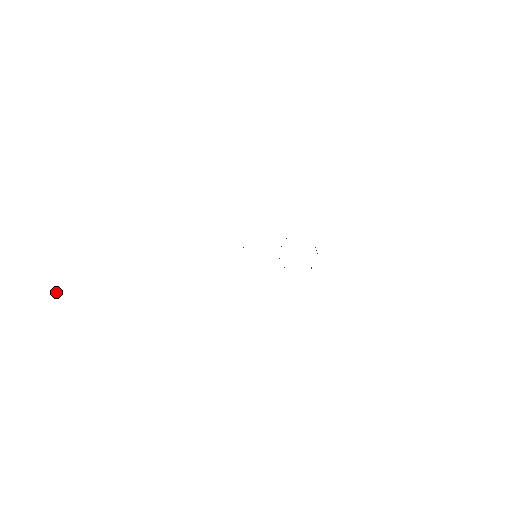
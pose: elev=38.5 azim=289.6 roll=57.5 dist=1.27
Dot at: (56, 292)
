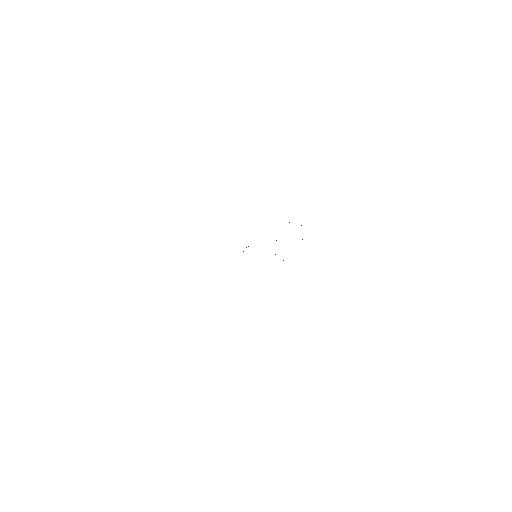
Dot at: occluded
